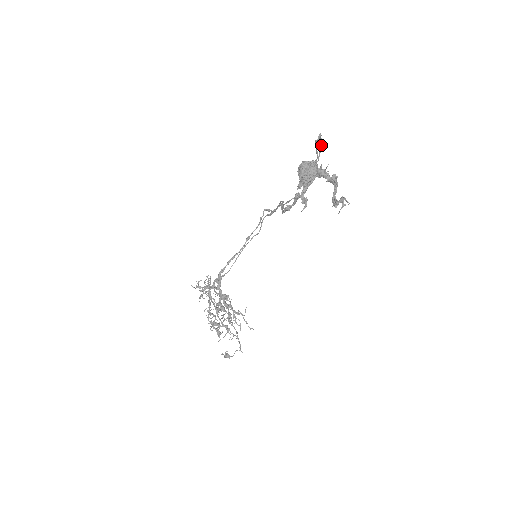
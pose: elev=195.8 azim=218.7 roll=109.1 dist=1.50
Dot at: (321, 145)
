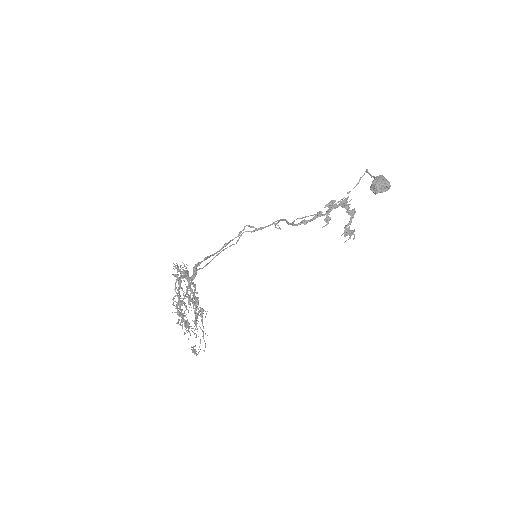
Dot at: (360, 179)
